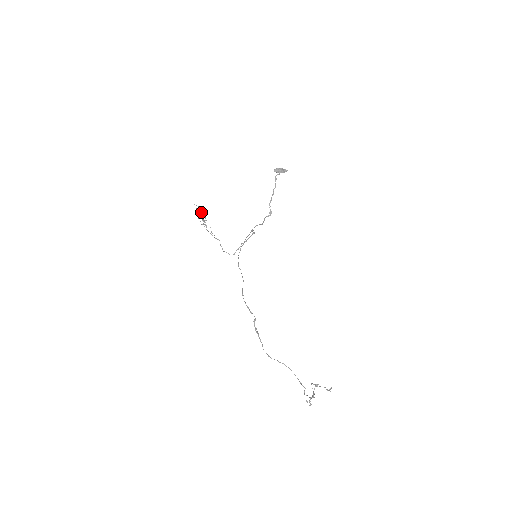
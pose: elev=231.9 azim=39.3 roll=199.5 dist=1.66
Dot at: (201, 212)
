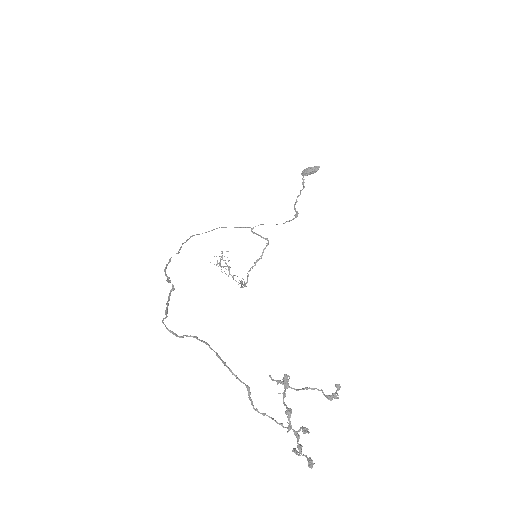
Dot at: (222, 259)
